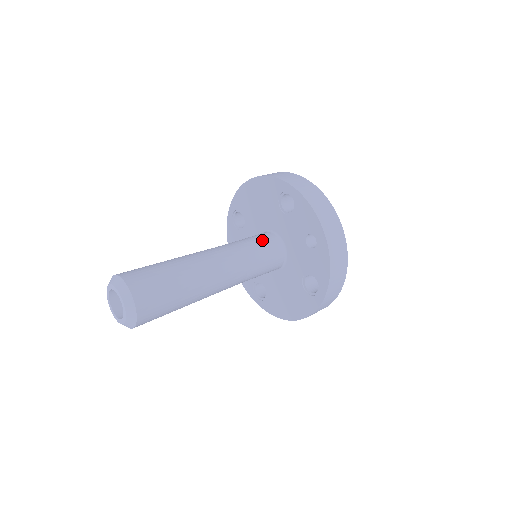
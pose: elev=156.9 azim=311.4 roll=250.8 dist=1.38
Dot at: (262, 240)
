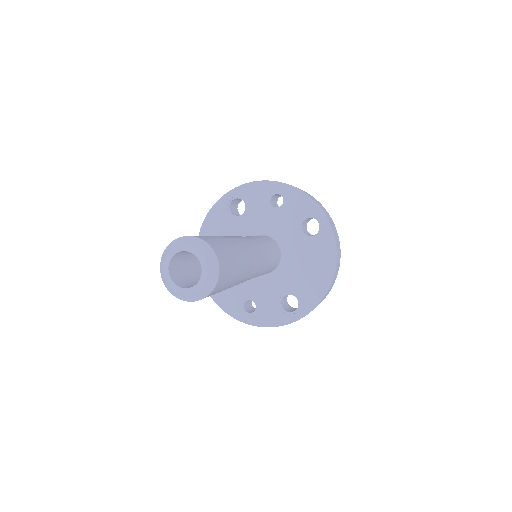
Dot at: occluded
